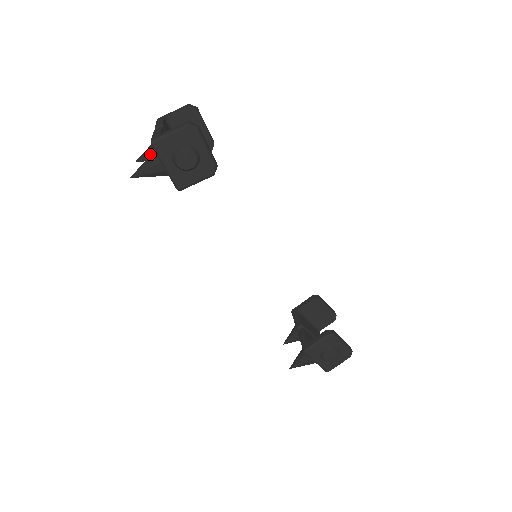
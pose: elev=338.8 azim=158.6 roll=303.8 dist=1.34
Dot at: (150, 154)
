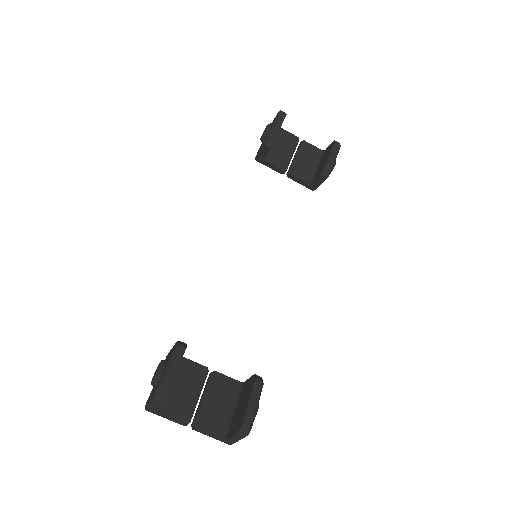
Dot at: occluded
